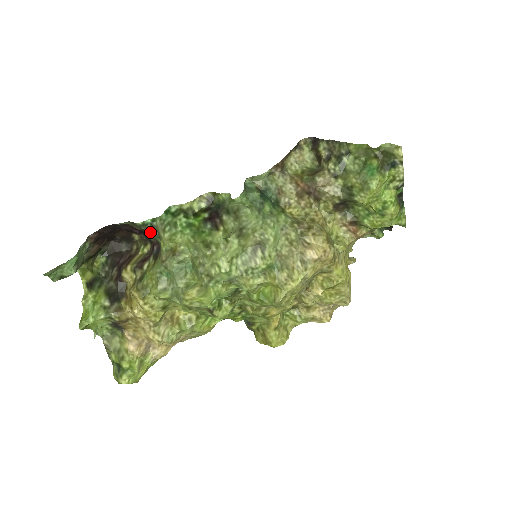
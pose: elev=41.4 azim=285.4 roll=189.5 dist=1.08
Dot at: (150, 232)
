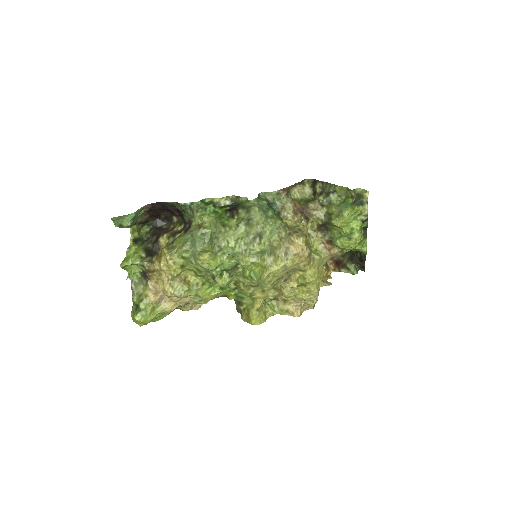
Dot at: (187, 213)
